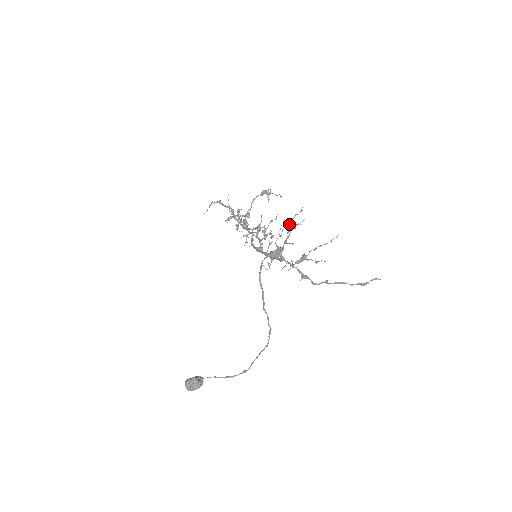
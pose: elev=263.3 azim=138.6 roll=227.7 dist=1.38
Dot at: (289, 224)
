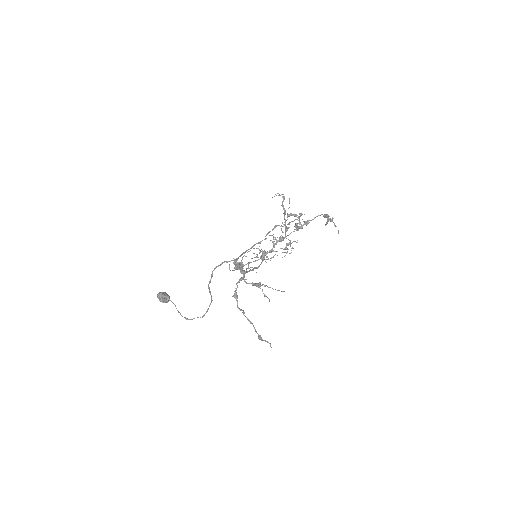
Dot at: (263, 253)
